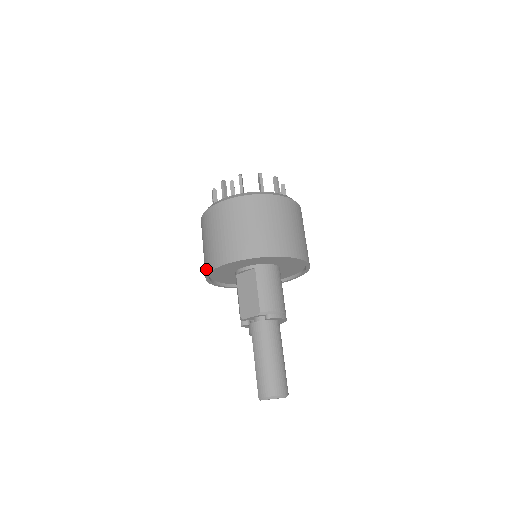
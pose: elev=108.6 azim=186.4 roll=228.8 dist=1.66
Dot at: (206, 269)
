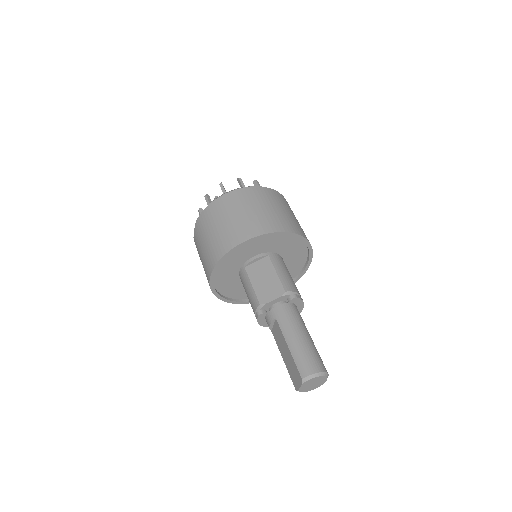
Dot at: (219, 254)
